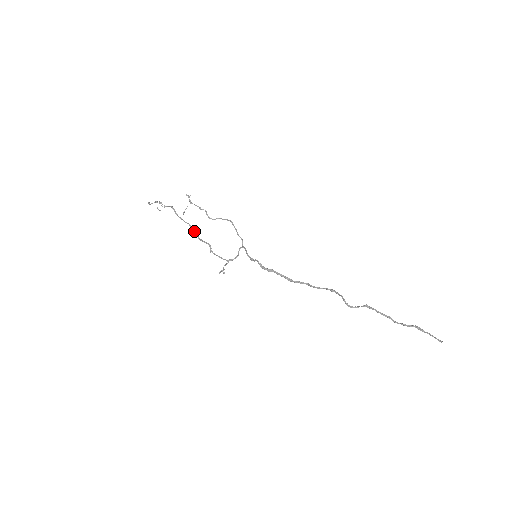
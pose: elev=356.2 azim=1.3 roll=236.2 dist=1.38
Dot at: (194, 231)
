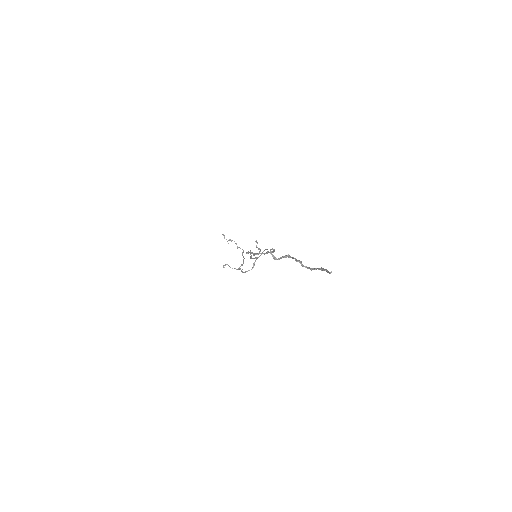
Dot at: (243, 261)
